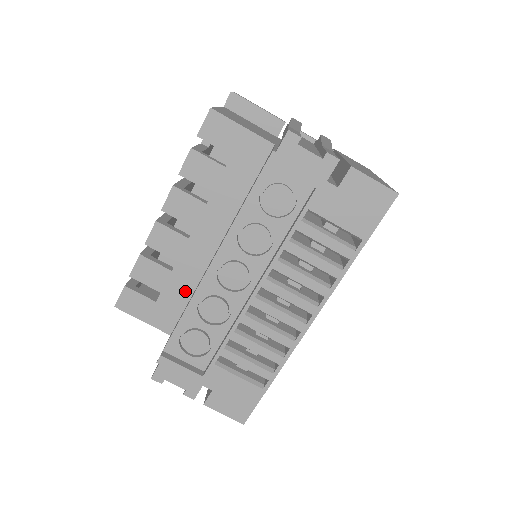
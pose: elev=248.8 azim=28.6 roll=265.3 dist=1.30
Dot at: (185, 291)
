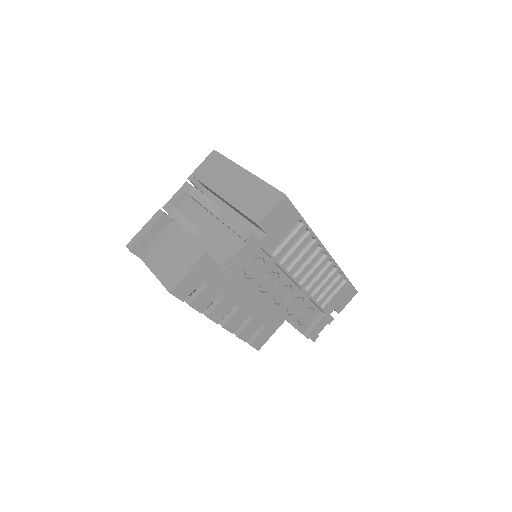
Dot at: (267, 311)
